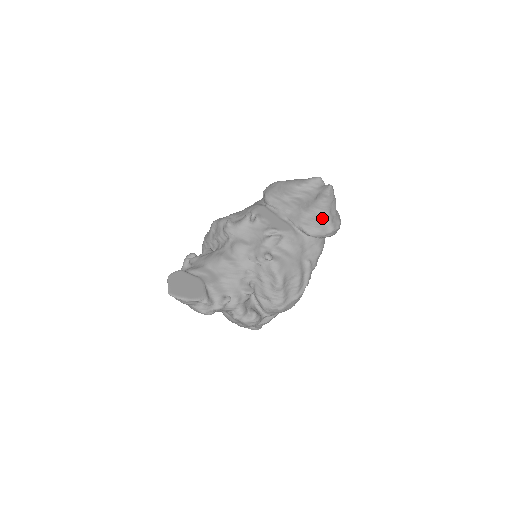
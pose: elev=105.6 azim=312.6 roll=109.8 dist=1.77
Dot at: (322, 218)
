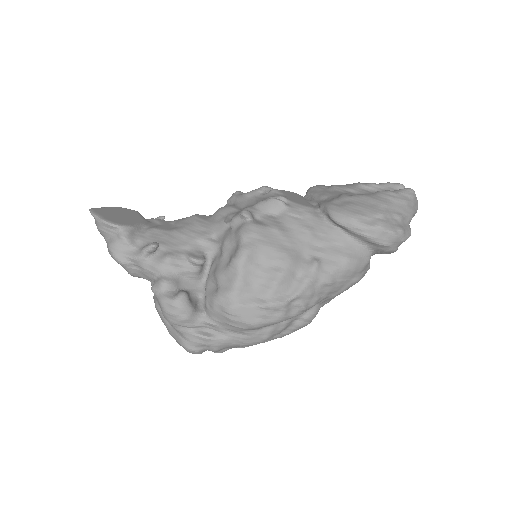
Dot at: (368, 206)
